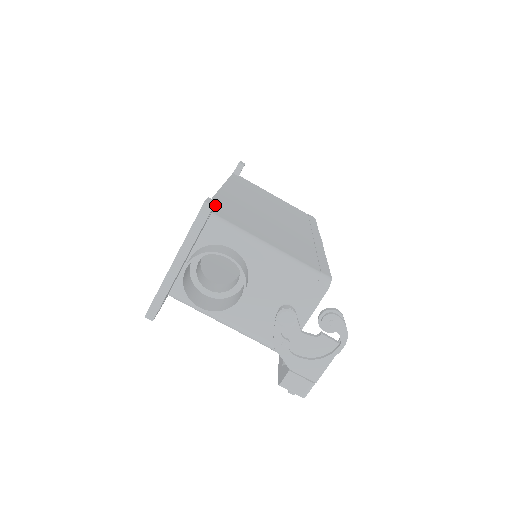
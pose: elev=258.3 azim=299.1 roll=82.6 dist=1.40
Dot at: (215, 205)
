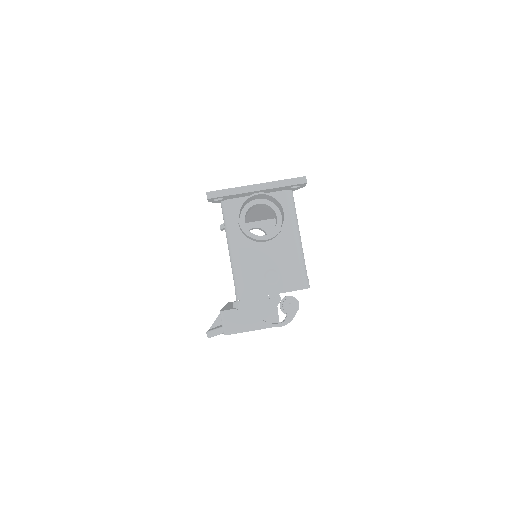
Dot at: occluded
